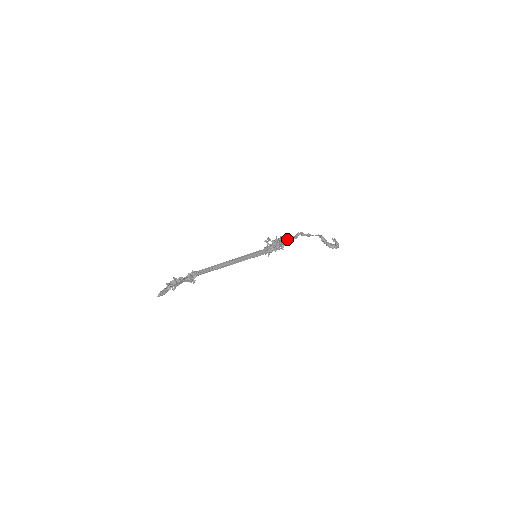
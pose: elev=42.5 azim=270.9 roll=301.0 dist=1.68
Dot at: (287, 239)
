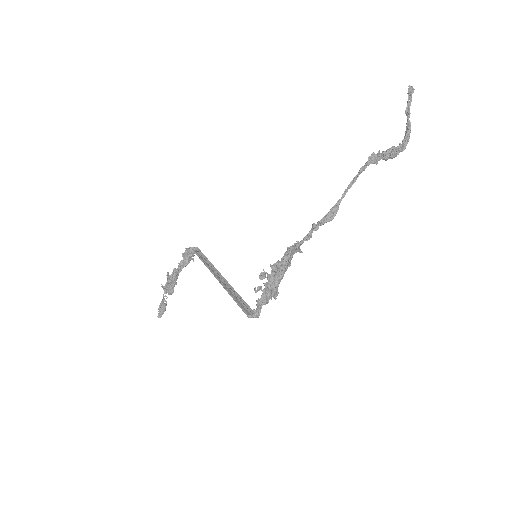
Dot at: (293, 252)
